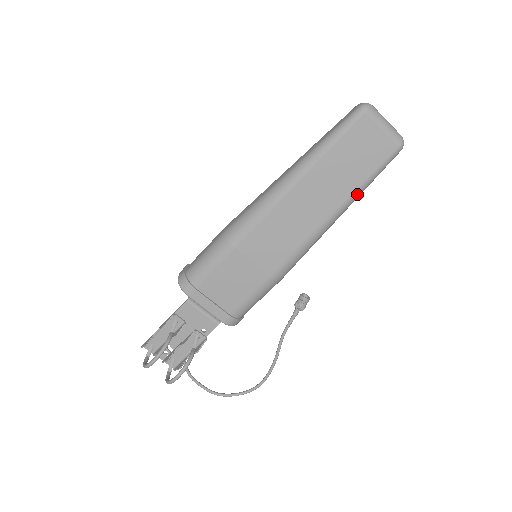
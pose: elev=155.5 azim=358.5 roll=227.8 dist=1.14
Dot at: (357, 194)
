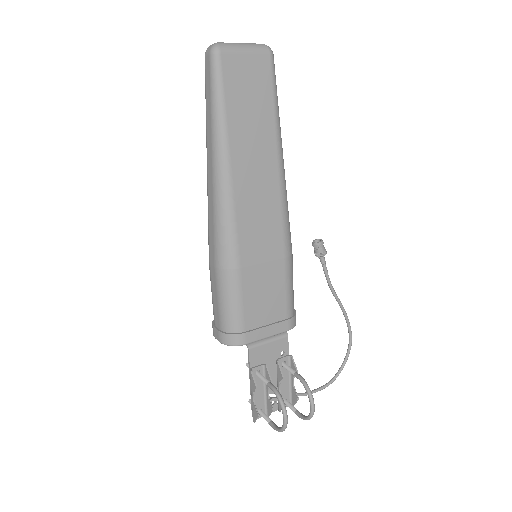
Dot at: (278, 124)
